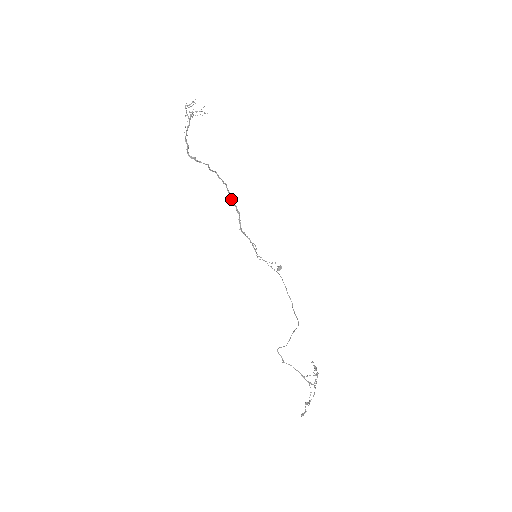
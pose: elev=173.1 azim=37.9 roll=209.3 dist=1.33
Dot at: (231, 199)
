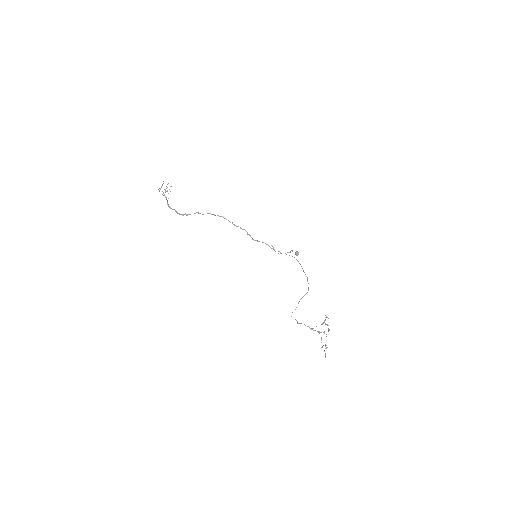
Dot at: occluded
